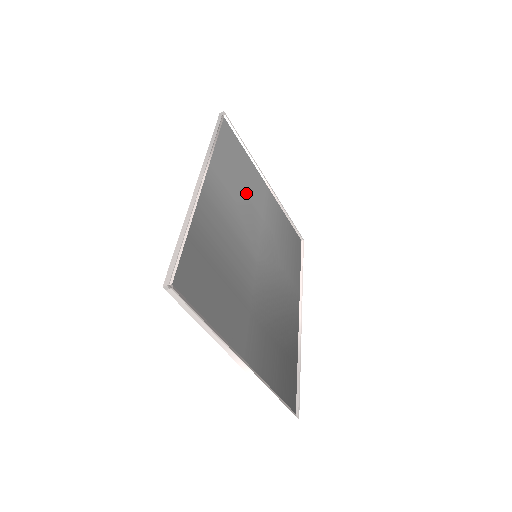
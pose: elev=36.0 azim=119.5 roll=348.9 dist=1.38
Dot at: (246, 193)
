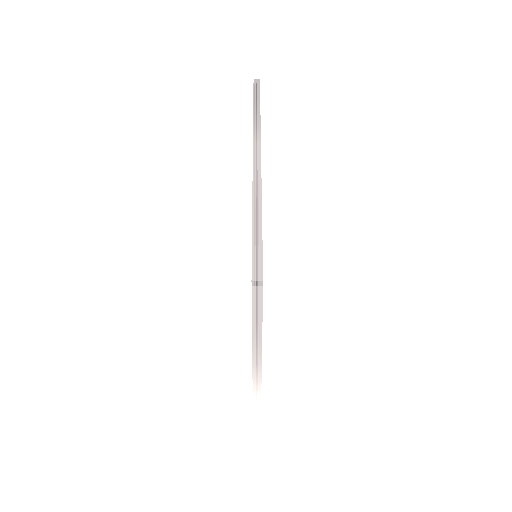
Dot at: occluded
